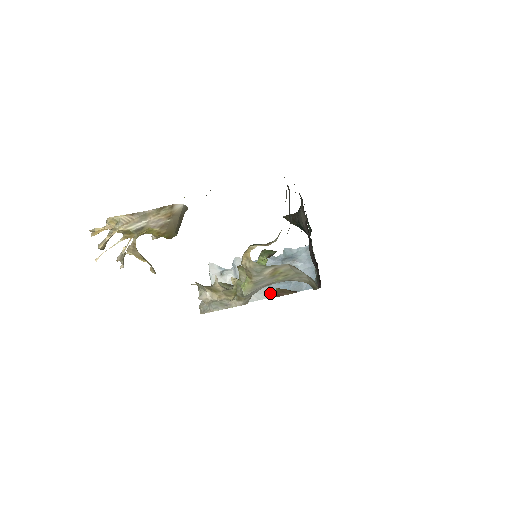
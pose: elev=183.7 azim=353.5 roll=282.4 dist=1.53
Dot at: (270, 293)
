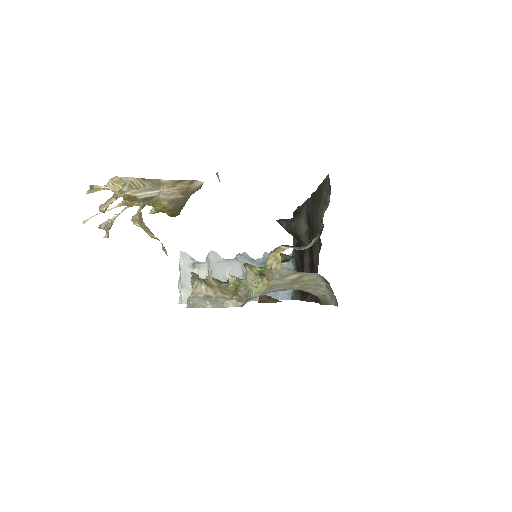
Dot at: occluded
